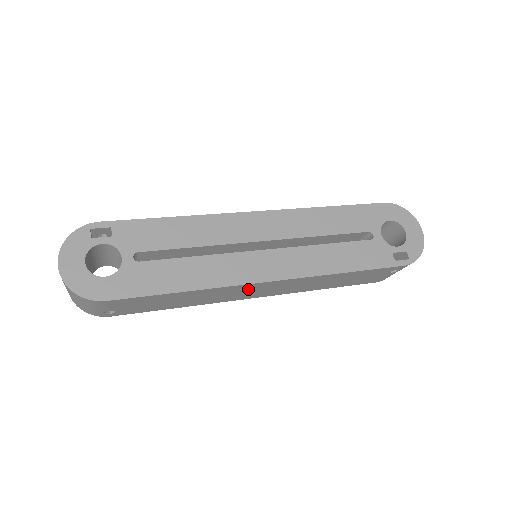
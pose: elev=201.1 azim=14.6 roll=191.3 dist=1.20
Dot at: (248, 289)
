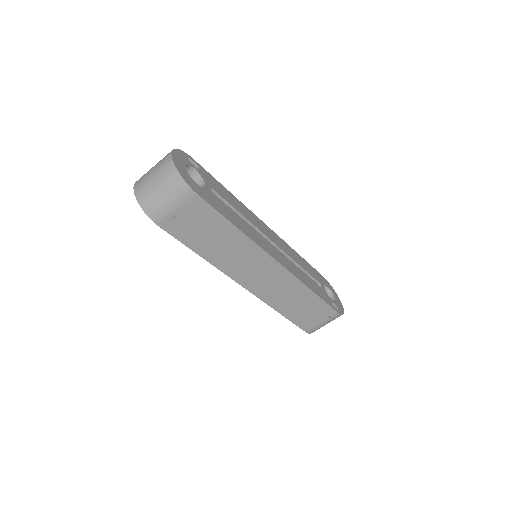
Dot at: (258, 264)
